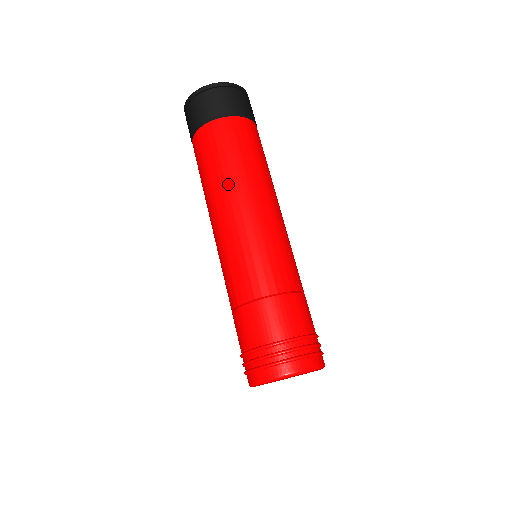
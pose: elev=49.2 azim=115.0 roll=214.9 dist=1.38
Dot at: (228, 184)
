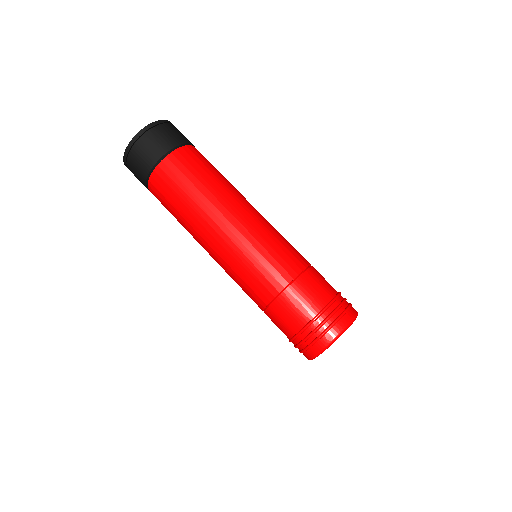
Dot at: (213, 202)
